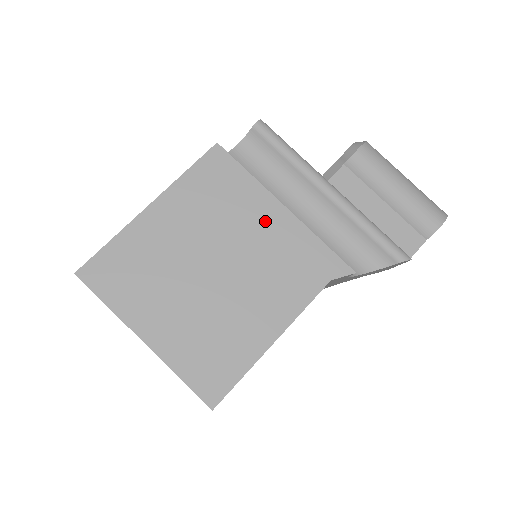
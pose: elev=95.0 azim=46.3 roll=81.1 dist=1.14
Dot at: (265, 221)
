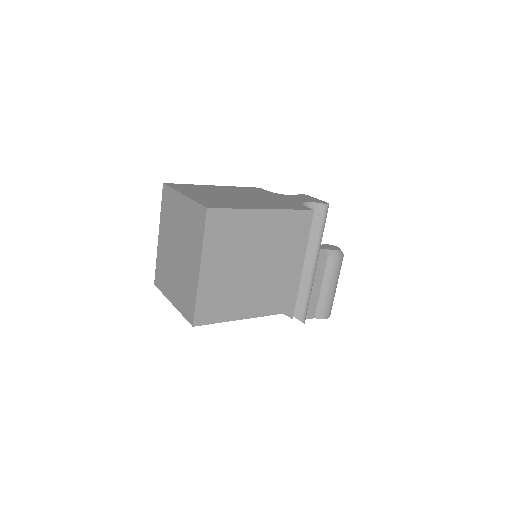
Dot at: (291, 265)
